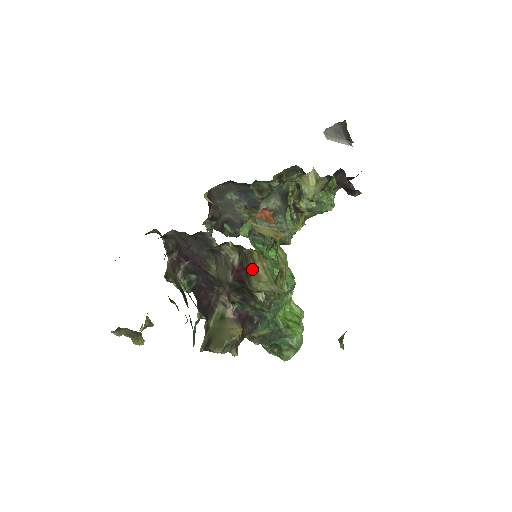
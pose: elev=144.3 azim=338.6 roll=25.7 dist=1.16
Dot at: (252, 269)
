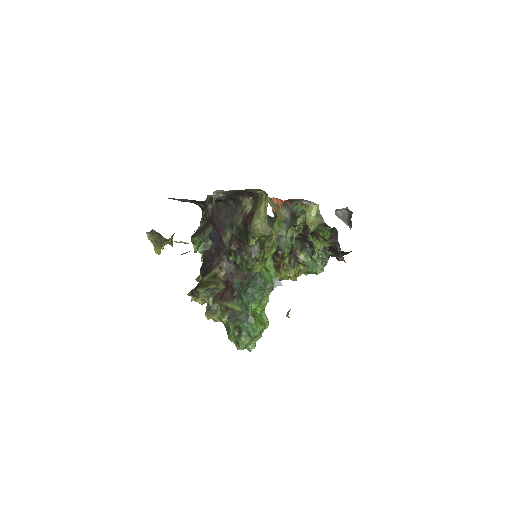
Dot at: (258, 207)
